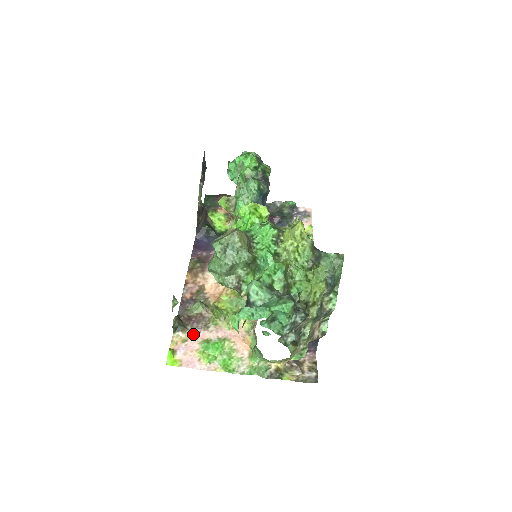
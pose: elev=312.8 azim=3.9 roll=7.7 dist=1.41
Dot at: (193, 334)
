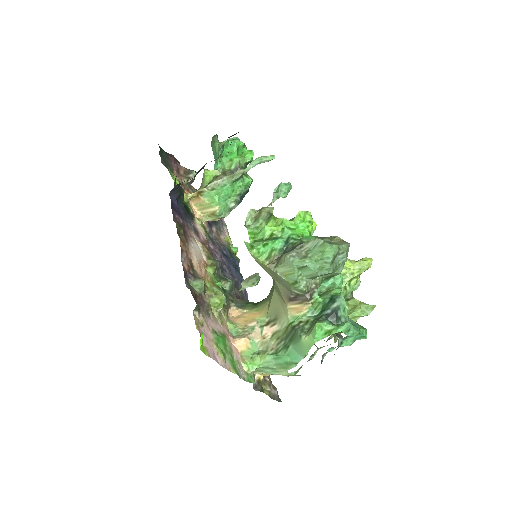
Dot at: (204, 319)
